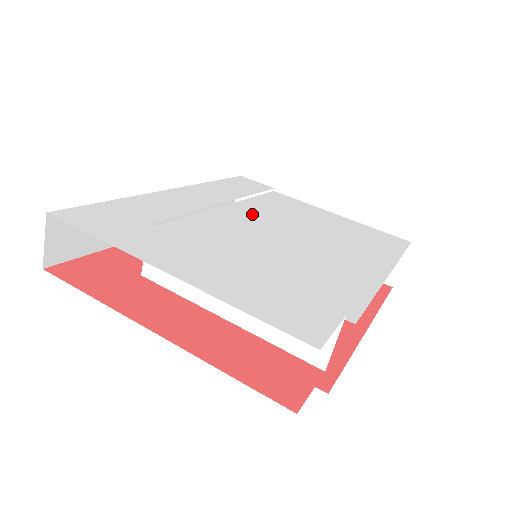
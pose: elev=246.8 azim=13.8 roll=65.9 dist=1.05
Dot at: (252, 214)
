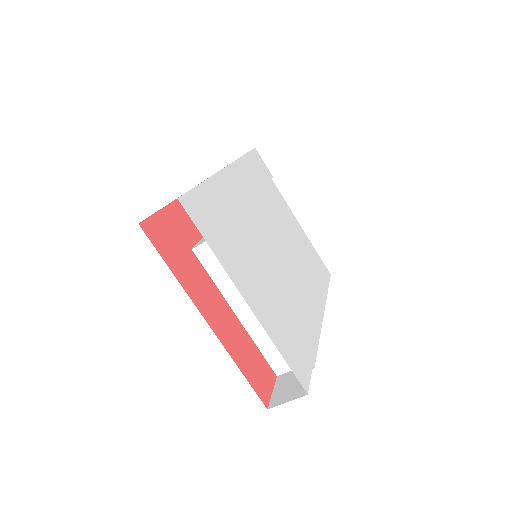
Dot at: (266, 218)
